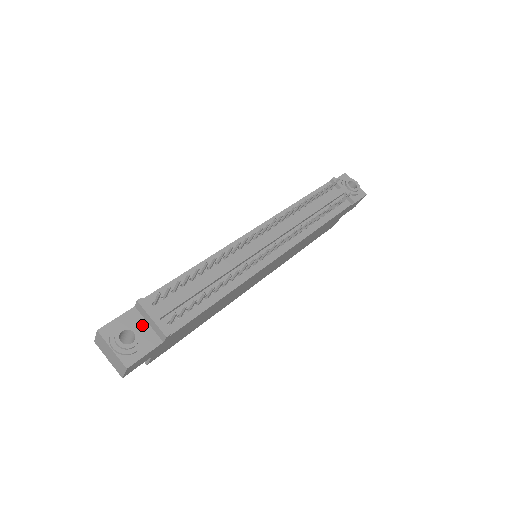
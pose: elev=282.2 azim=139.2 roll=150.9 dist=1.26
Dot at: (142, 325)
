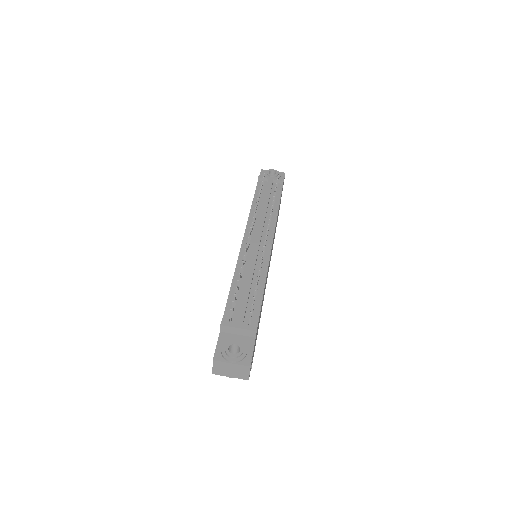
Dot at: (235, 338)
